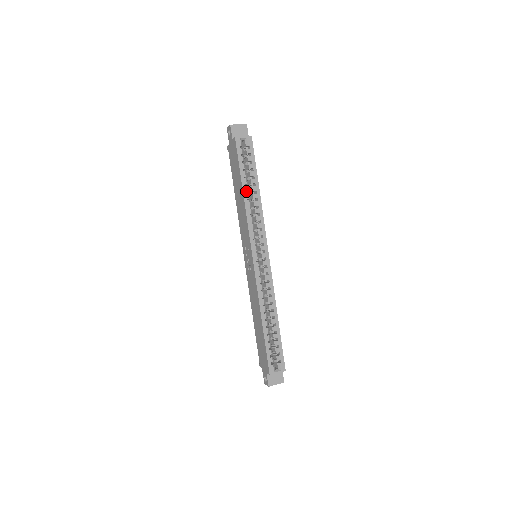
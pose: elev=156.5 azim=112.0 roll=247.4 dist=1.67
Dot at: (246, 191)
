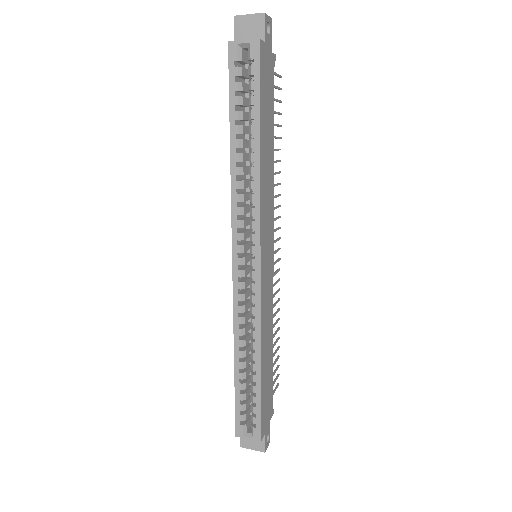
Dot at: (236, 147)
